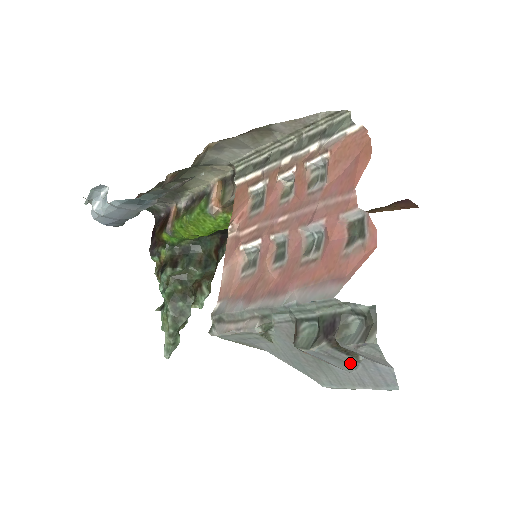
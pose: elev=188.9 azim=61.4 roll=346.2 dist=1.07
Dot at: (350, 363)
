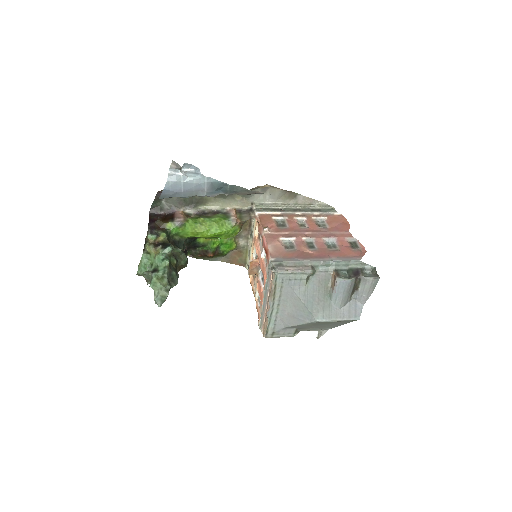
Dot at: (348, 299)
